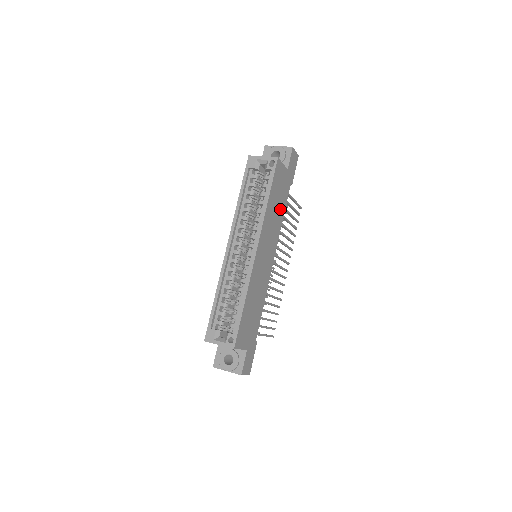
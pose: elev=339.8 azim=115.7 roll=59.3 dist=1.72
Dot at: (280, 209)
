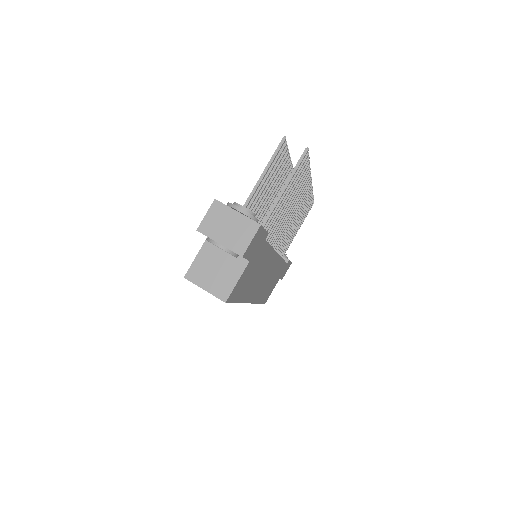
Dot at: (262, 261)
